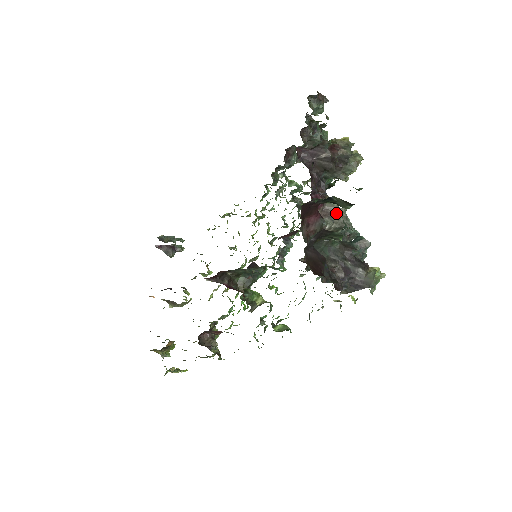
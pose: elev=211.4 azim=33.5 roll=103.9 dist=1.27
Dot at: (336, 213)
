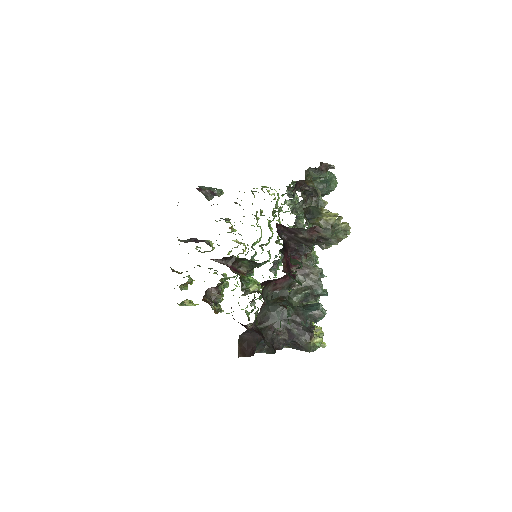
Dot at: (311, 272)
